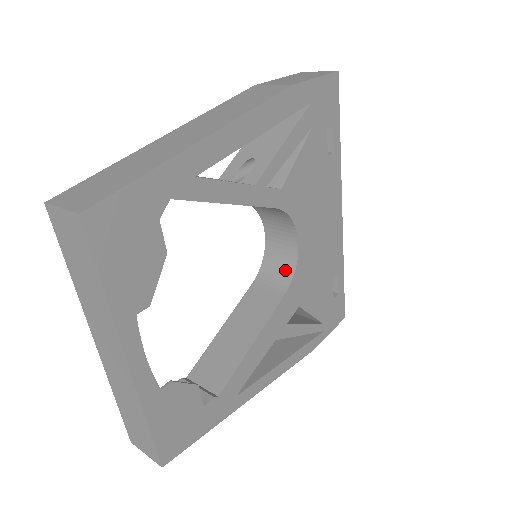
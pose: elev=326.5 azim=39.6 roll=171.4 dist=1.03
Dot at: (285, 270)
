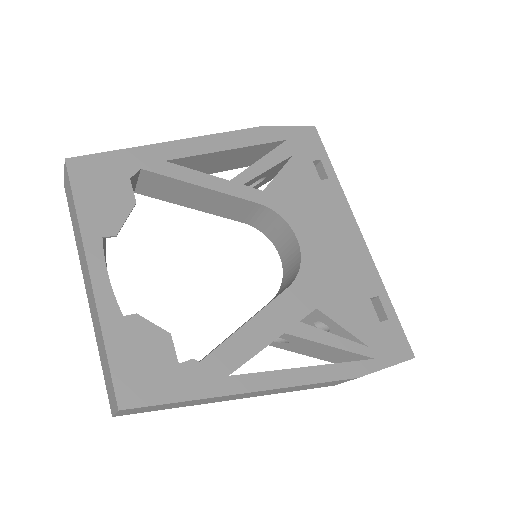
Dot at: (294, 273)
